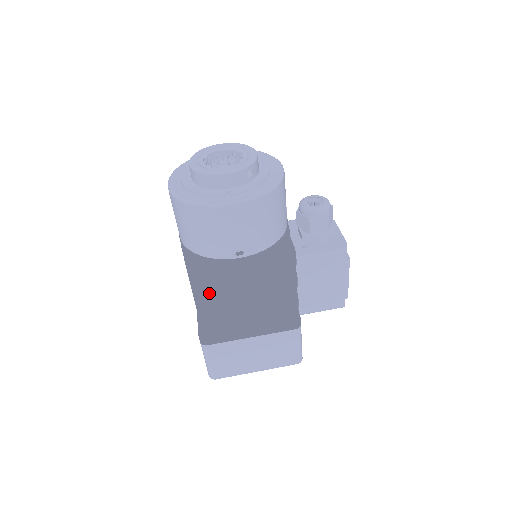
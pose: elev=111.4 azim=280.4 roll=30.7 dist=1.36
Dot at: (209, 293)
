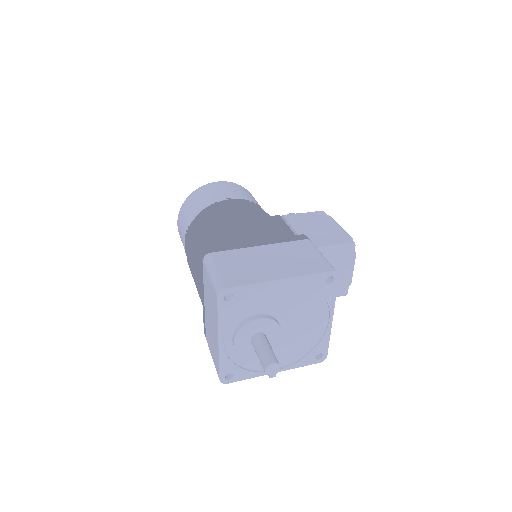
Dot at: (209, 232)
